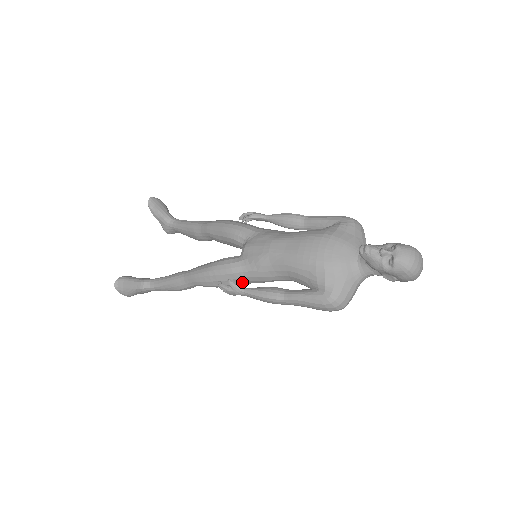
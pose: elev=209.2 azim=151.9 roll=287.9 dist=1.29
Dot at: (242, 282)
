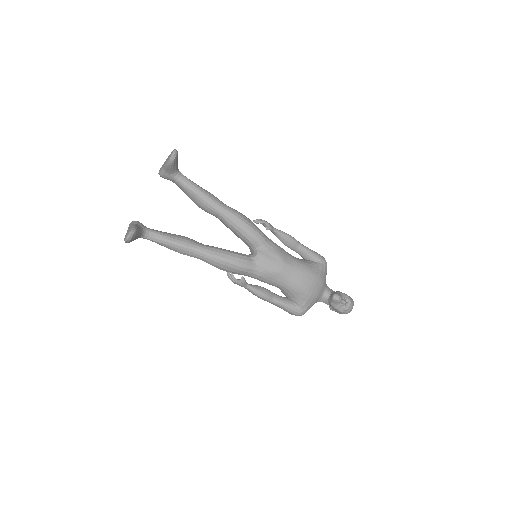
Dot at: occluded
